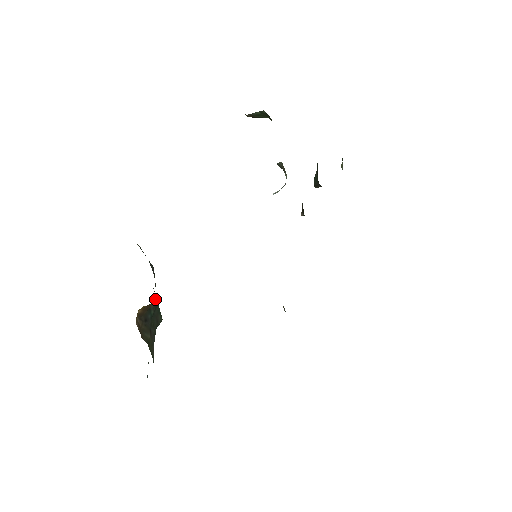
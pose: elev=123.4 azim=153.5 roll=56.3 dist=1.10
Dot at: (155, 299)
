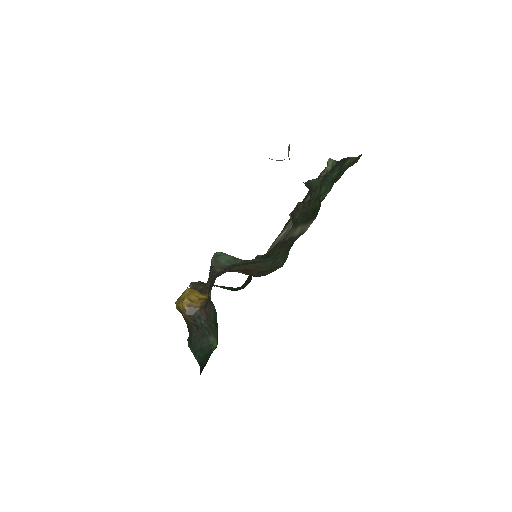
Dot at: (212, 325)
